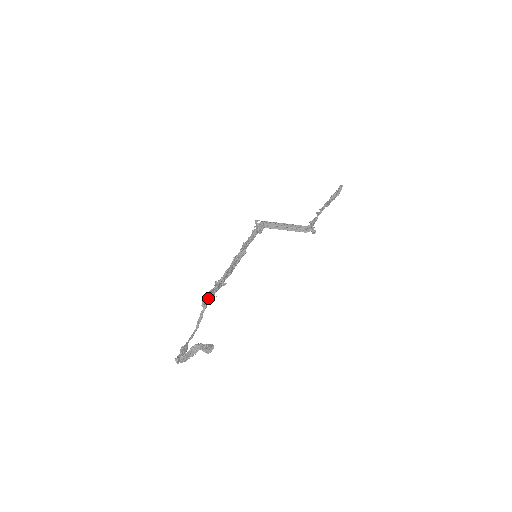
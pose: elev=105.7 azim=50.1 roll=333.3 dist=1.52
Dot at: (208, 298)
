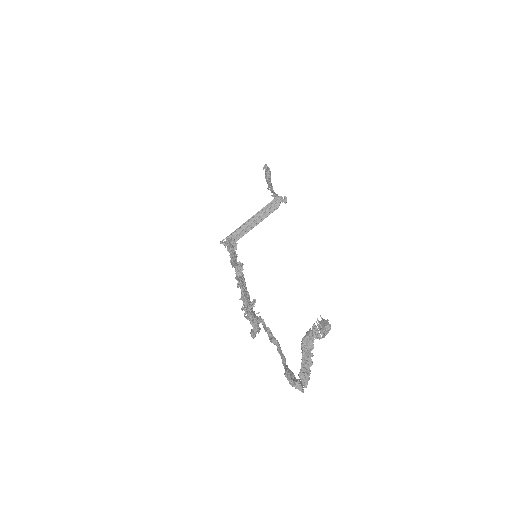
Dot at: occluded
